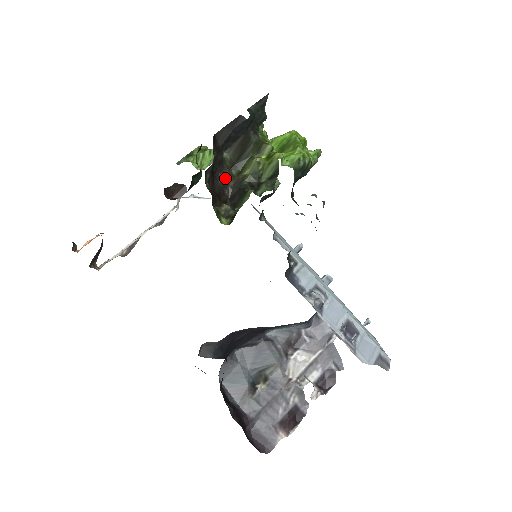
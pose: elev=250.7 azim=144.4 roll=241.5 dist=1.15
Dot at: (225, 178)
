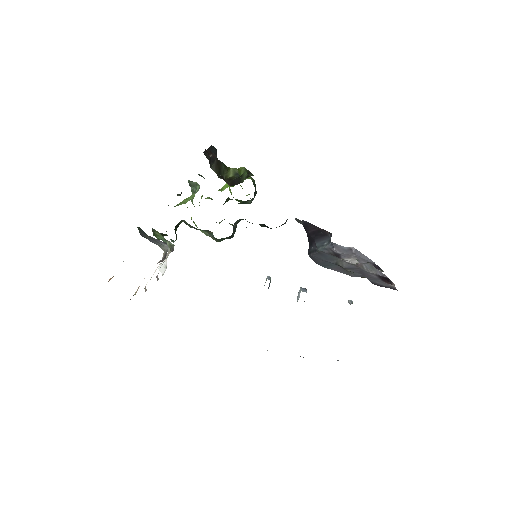
Dot at: (221, 176)
